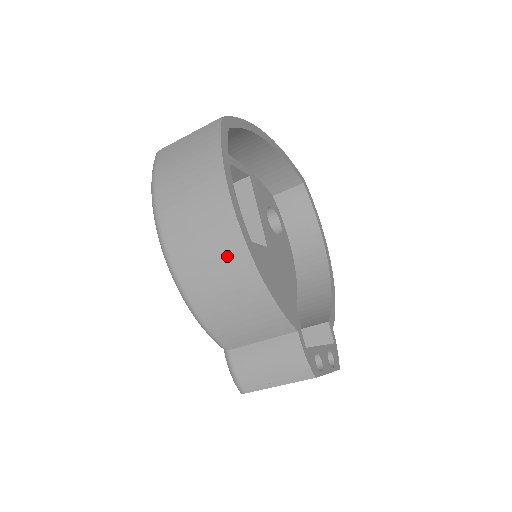
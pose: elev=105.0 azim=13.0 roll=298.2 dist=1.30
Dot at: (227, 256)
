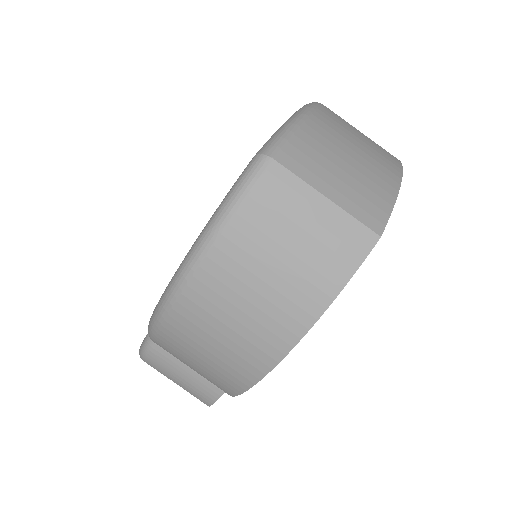
Dot at: (229, 368)
